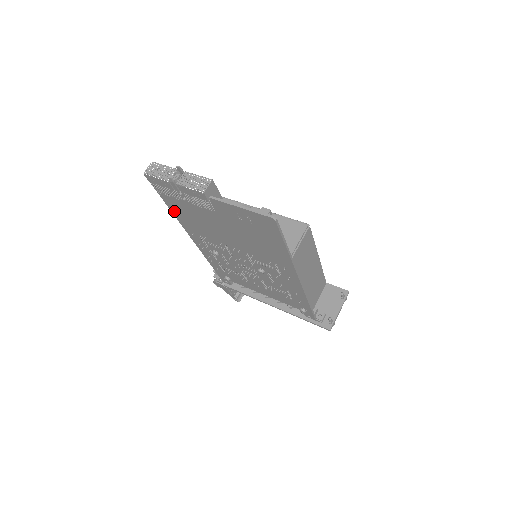
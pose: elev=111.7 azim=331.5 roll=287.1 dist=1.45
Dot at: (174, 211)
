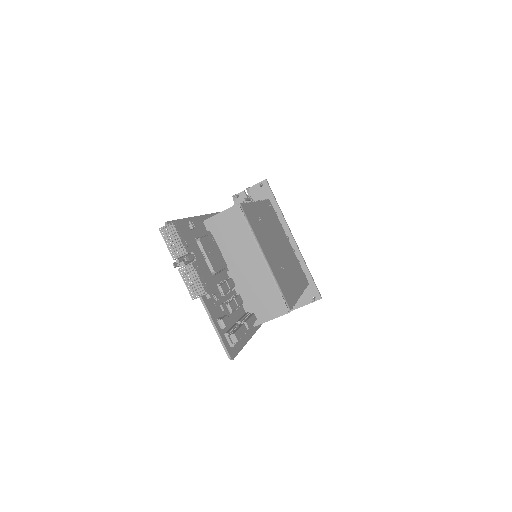
Dot at: occluded
